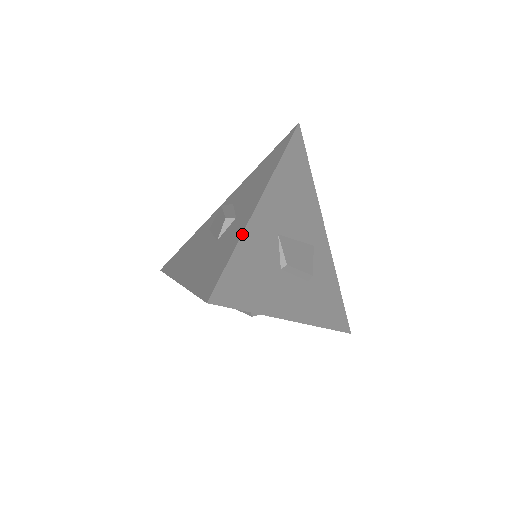
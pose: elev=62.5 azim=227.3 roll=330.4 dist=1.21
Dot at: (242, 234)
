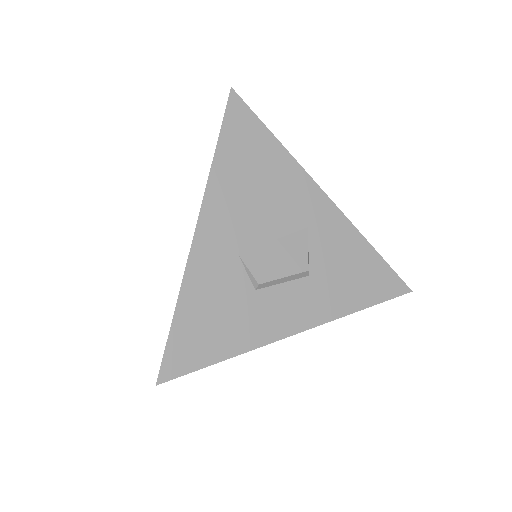
Dot at: (180, 290)
